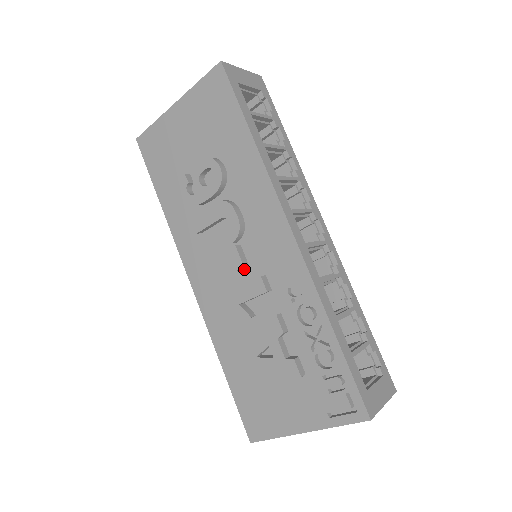
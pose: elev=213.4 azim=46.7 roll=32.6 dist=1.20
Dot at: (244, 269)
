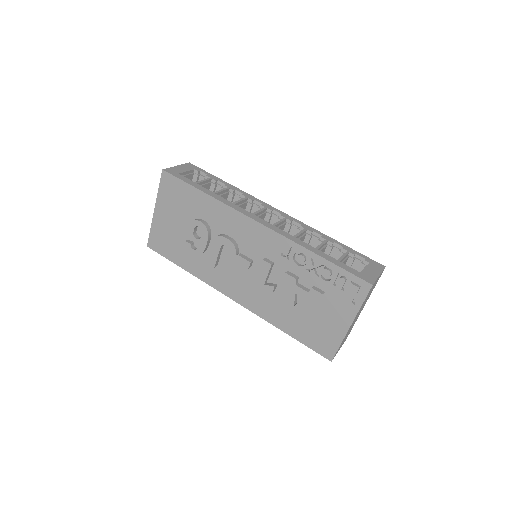
Dot at: (252, 265)
